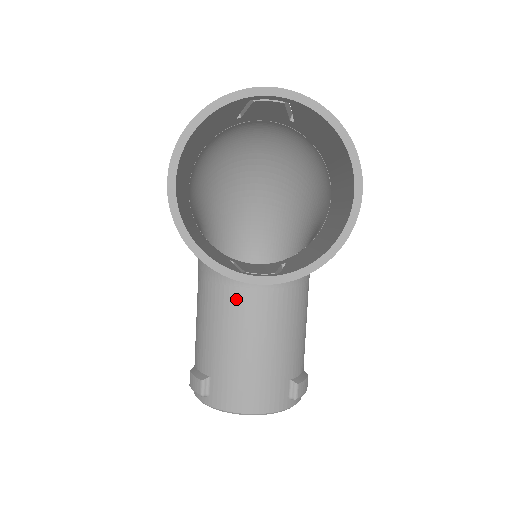
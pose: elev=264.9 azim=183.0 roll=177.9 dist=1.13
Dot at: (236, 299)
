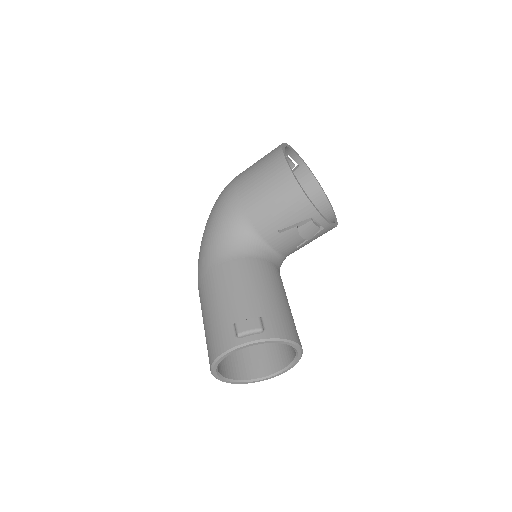
Dot at: (266, 266)
